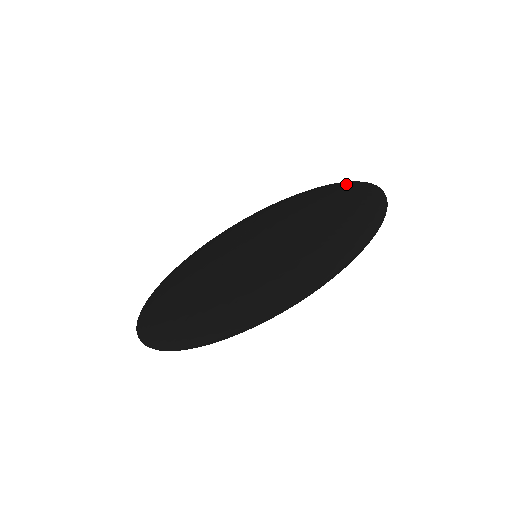
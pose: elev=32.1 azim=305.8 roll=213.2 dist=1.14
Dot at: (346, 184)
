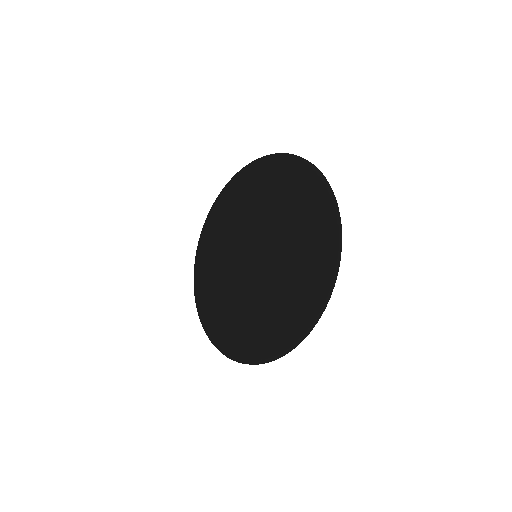
Dot at: (294, 176)
